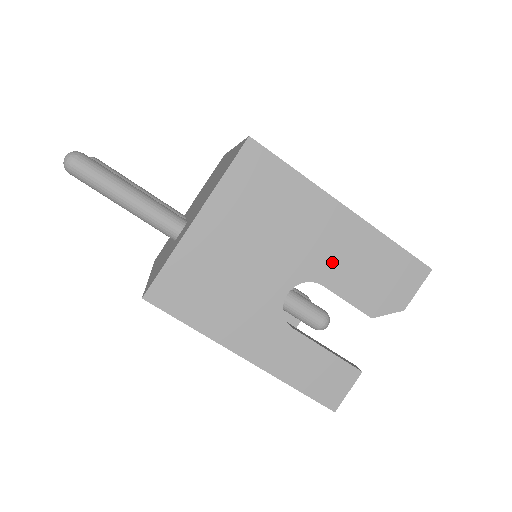
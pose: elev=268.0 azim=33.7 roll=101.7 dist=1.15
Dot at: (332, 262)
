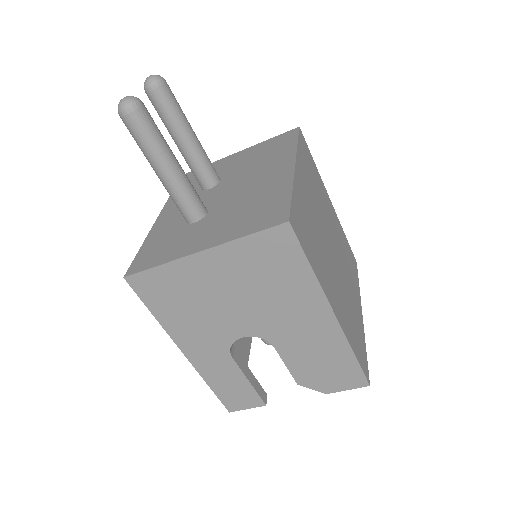
Dot at: (294, 339)
